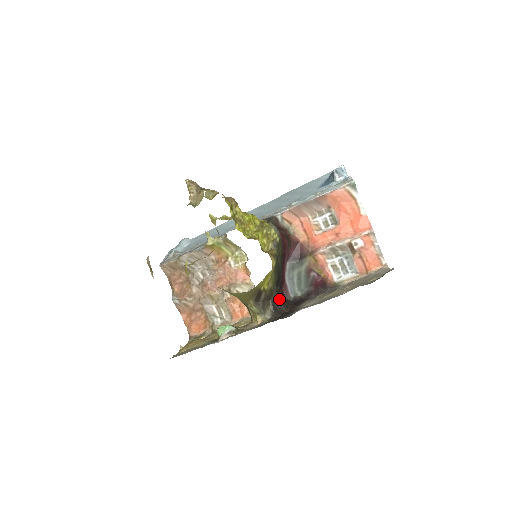
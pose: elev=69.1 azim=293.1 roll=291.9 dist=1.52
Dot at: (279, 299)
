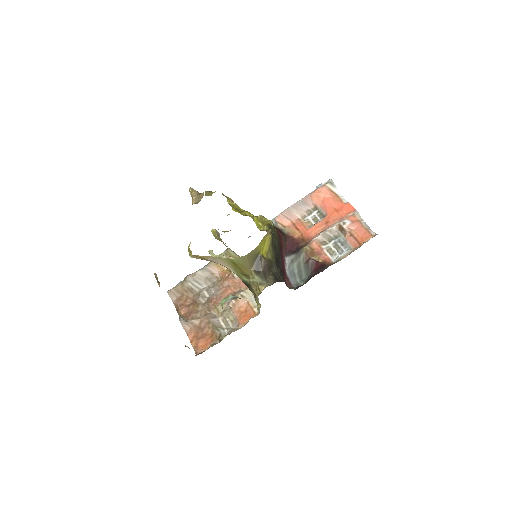
Dot at: (280, 276)
